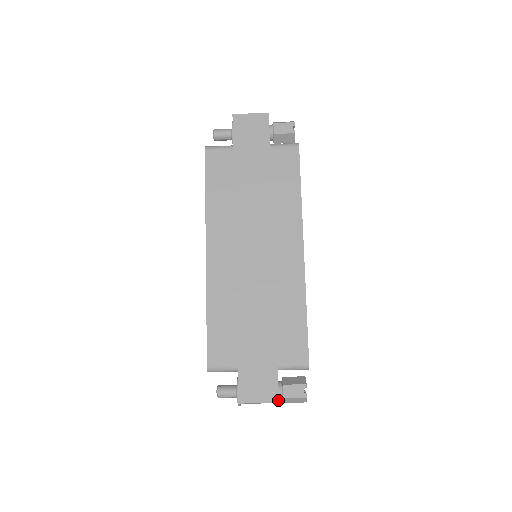
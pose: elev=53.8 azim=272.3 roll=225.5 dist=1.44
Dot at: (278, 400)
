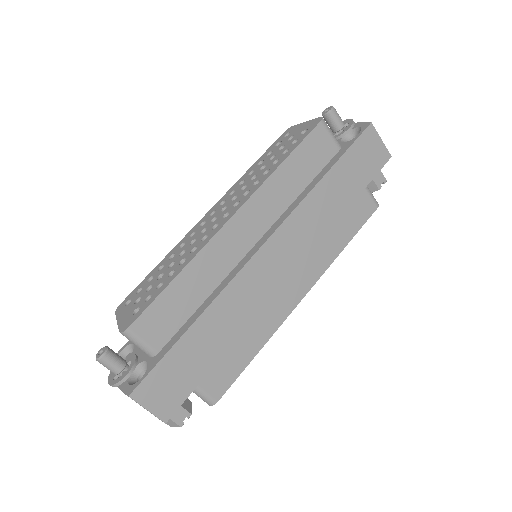
Dot at: (167, 421)
